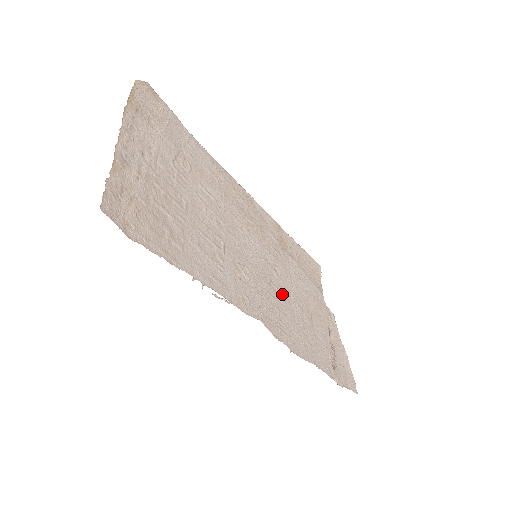
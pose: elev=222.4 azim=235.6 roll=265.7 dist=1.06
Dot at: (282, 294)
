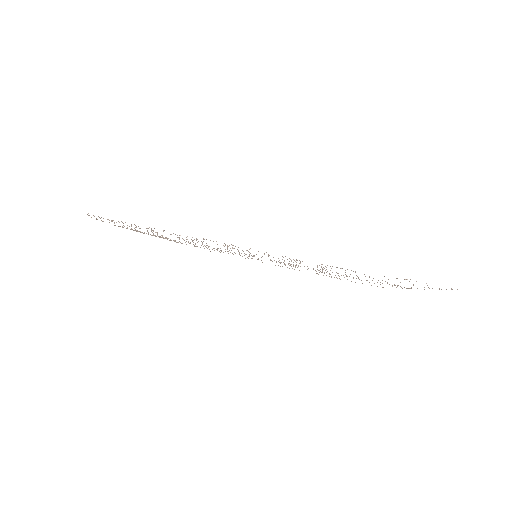
Dot at: occluded
